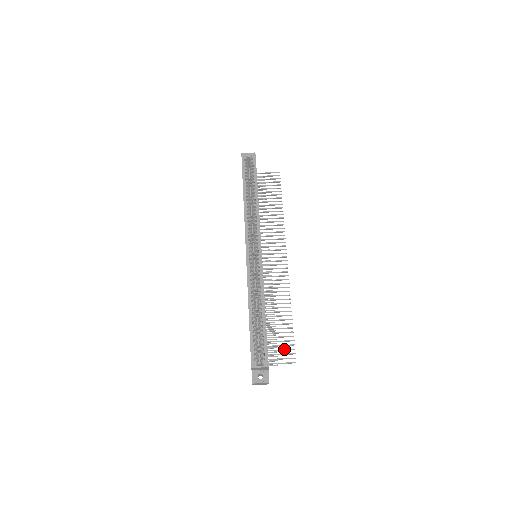
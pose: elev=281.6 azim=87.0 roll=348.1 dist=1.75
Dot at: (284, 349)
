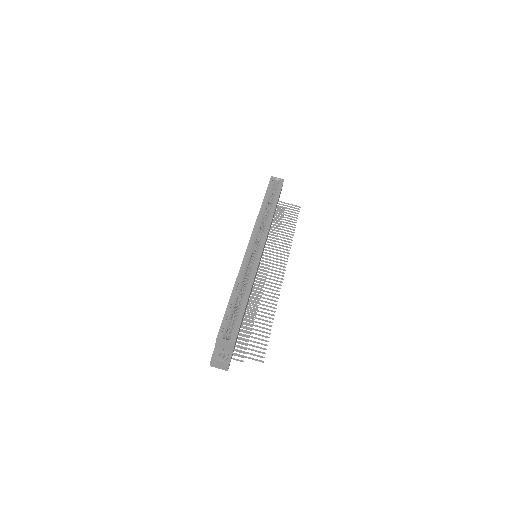
Dot at: occluded
